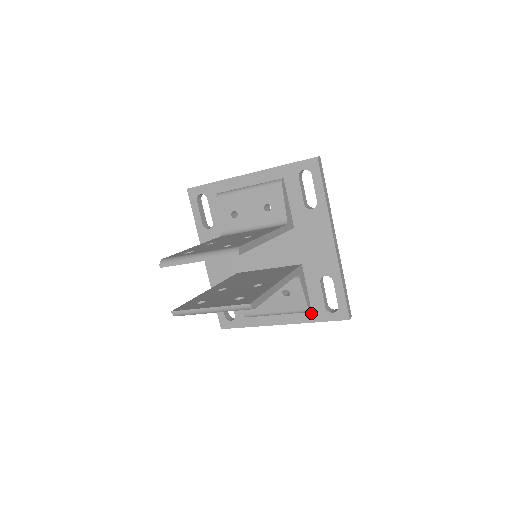
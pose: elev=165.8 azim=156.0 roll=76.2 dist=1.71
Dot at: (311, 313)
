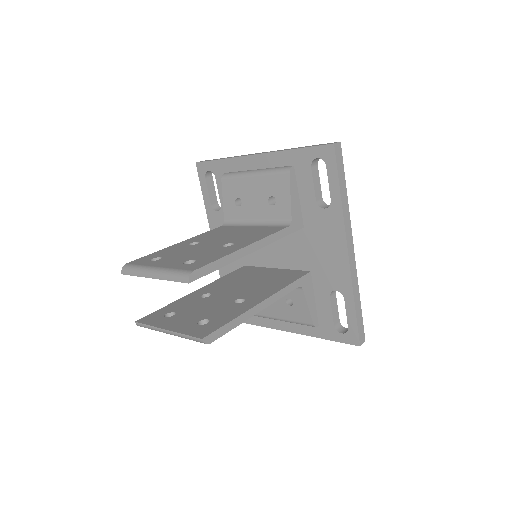
Dot at: (318, 328)
